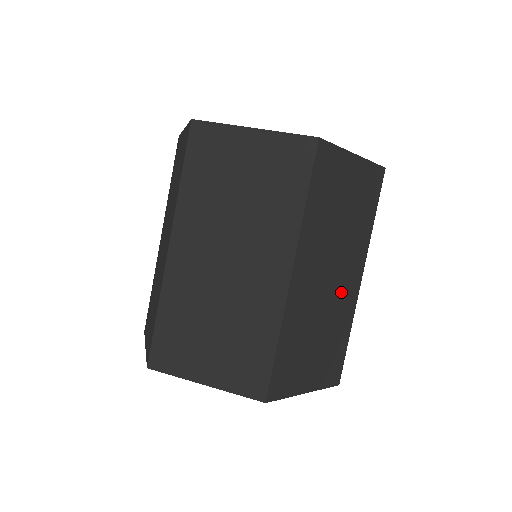
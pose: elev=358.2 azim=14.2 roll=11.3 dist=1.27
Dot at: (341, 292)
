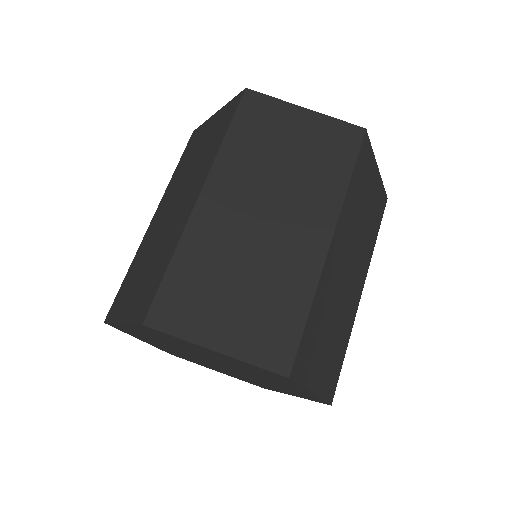
Dot at: (288, 243)
